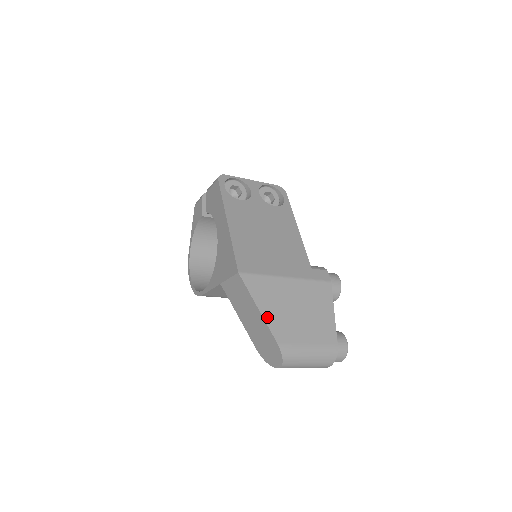
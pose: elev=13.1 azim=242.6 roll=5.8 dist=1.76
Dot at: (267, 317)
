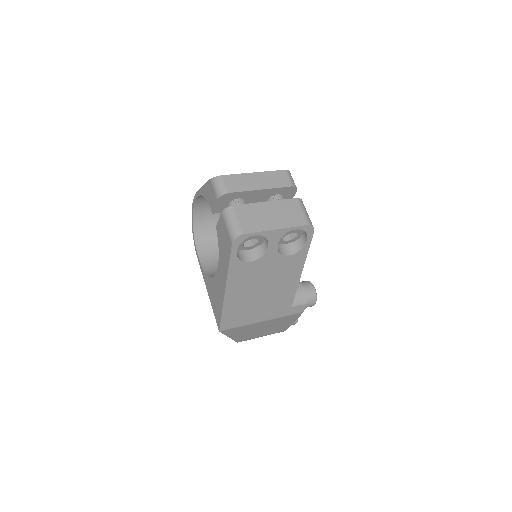
Dot at: (234, 338)
